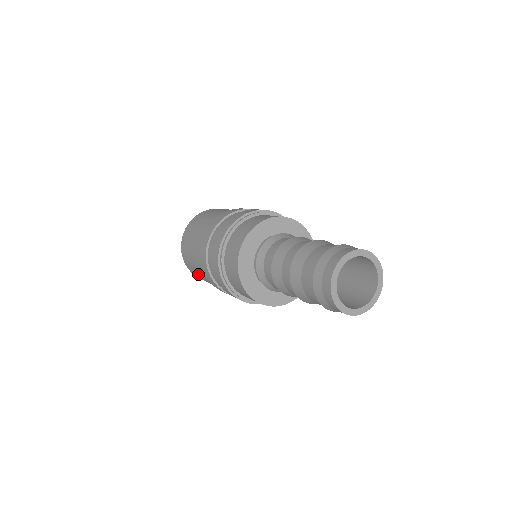
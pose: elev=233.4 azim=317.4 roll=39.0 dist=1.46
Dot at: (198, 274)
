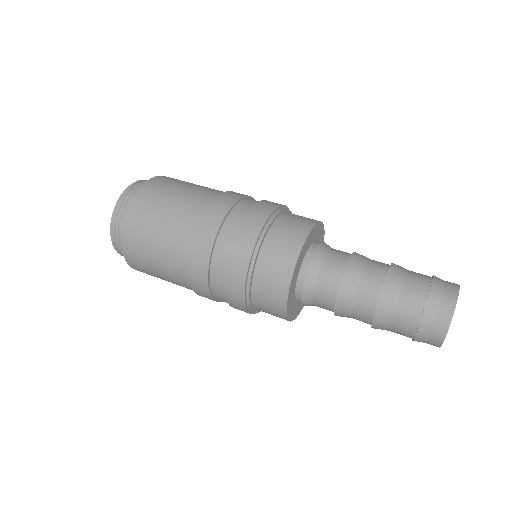
Dot at: (154, 230)
